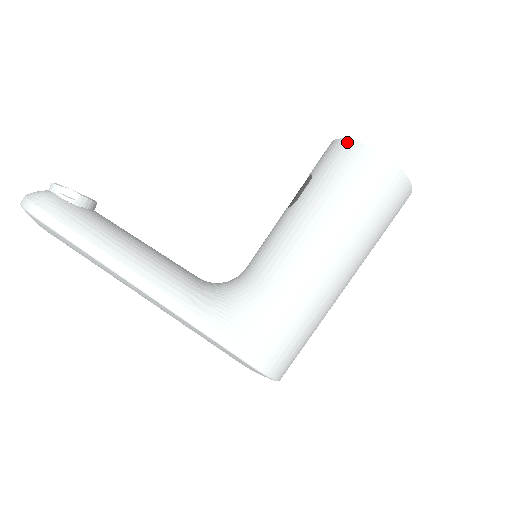
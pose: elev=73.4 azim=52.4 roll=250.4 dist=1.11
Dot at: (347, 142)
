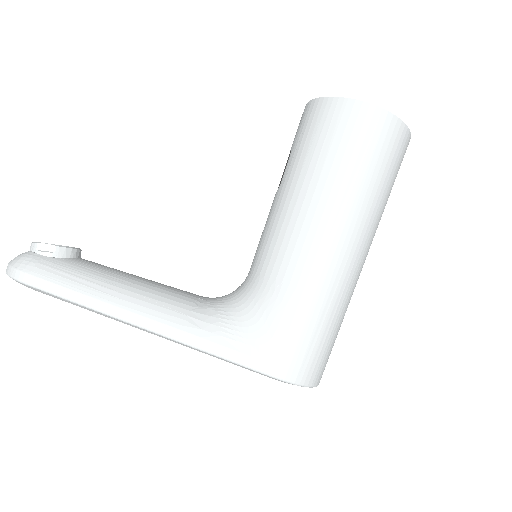
Dot at: (315, 102)
